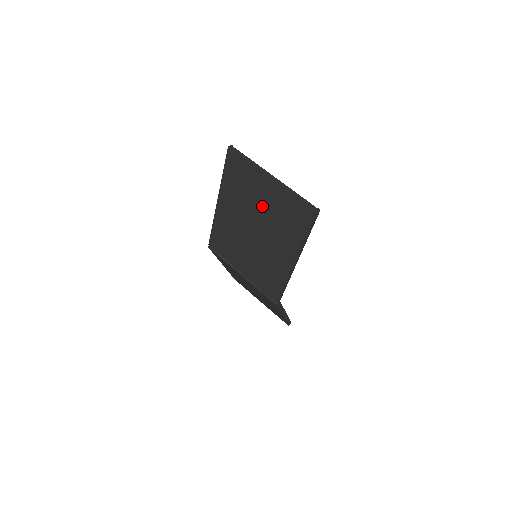
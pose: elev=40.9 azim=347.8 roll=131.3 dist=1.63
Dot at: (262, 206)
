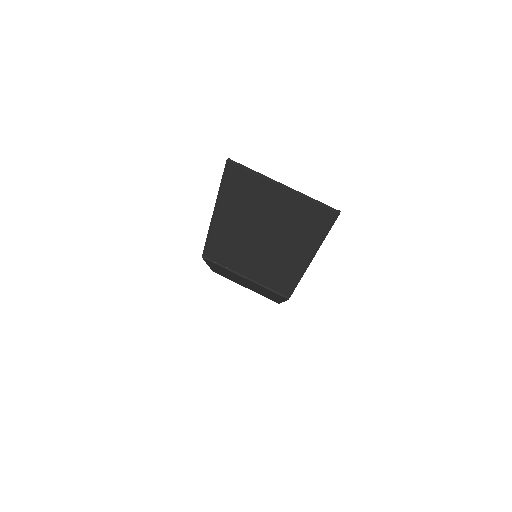
Dot at: (271, 214)
